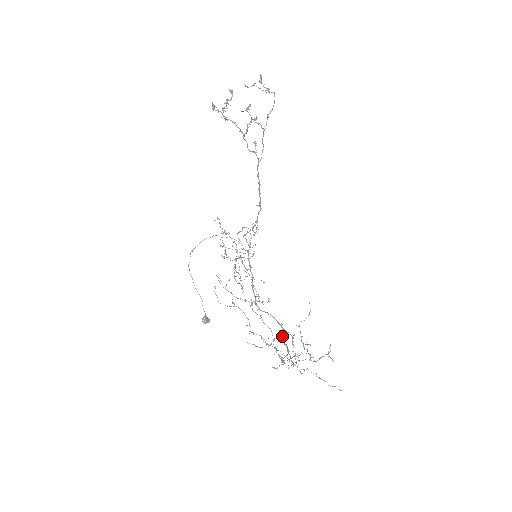
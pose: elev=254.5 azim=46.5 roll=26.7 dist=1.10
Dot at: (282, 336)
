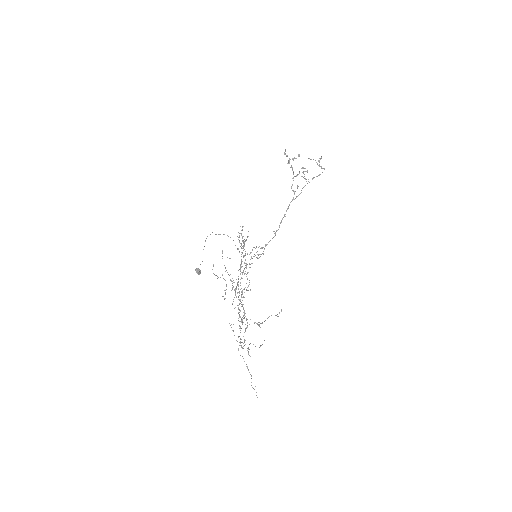
Dot at: occluded
